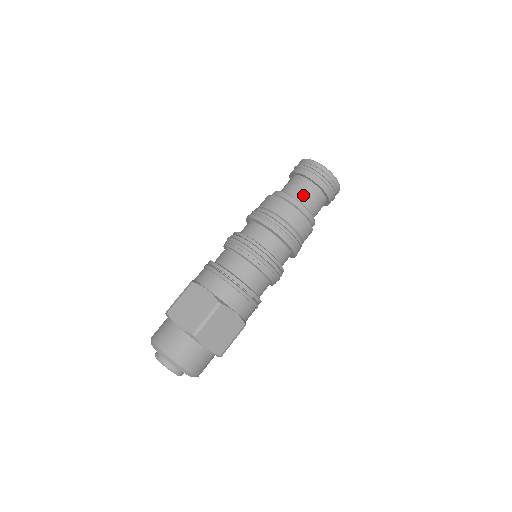
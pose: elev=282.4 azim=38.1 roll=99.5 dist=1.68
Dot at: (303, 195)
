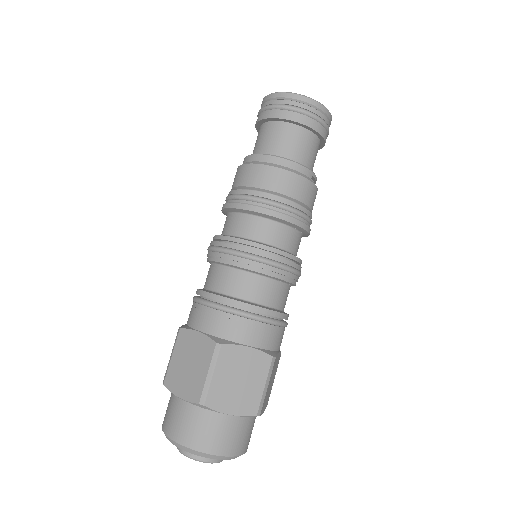
Dot at: (278, 145)
